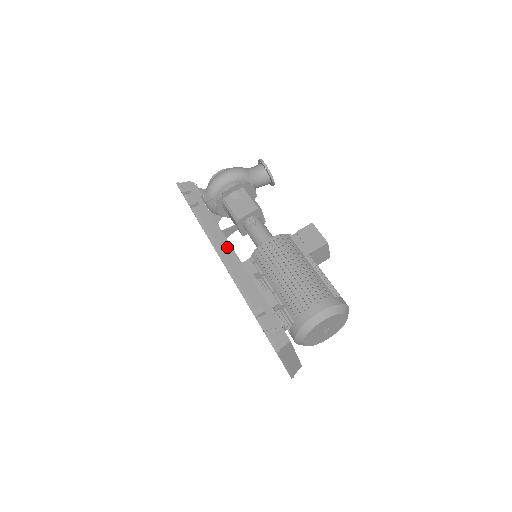
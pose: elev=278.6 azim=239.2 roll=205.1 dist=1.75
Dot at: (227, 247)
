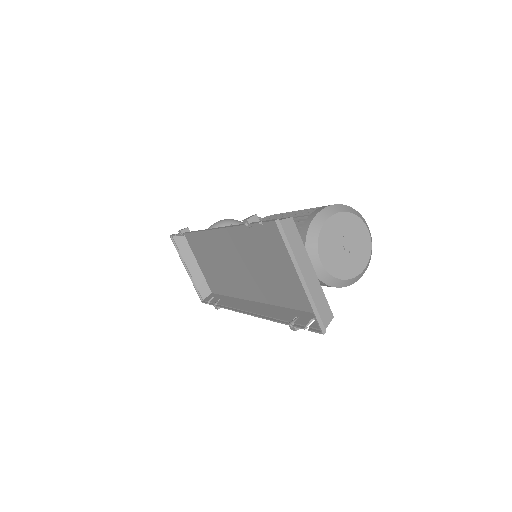
Dot at: occluded
